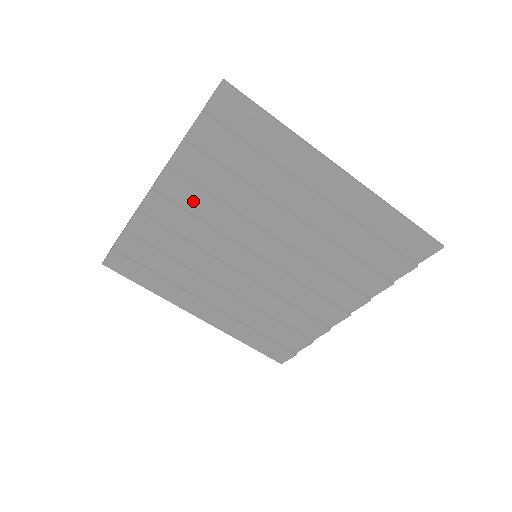
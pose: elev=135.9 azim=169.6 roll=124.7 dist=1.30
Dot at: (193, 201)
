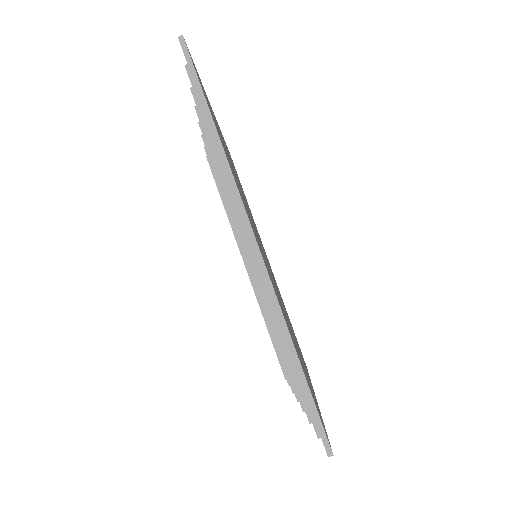
Dot at: occluded
